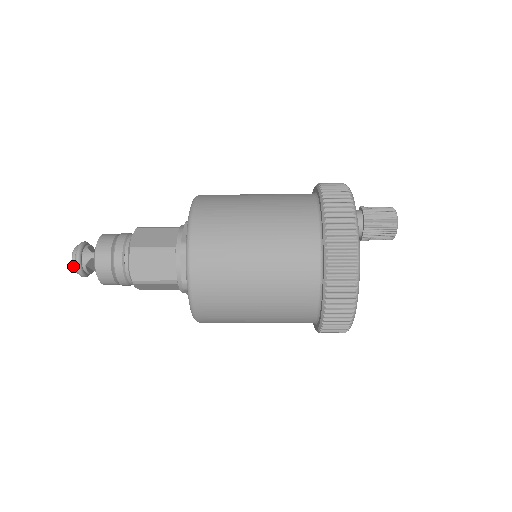
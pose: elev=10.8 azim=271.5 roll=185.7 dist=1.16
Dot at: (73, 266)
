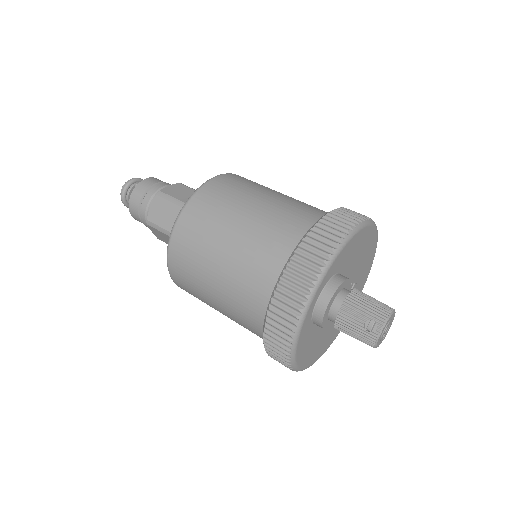
Dot at: occluded
